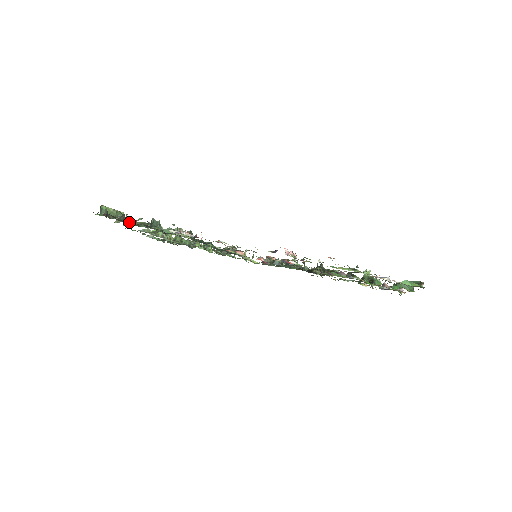
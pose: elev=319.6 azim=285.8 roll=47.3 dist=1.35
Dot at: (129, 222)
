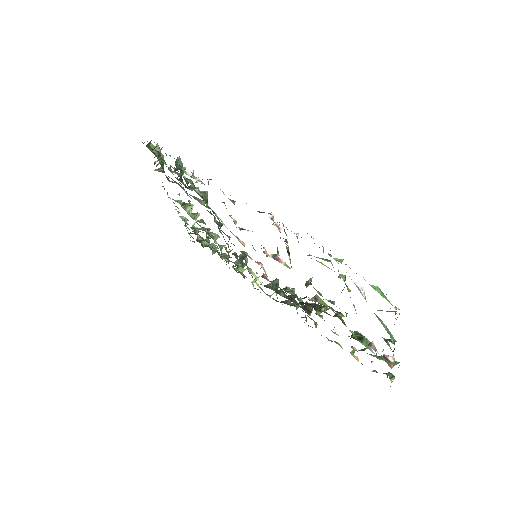
Dot at: (161, 158)
